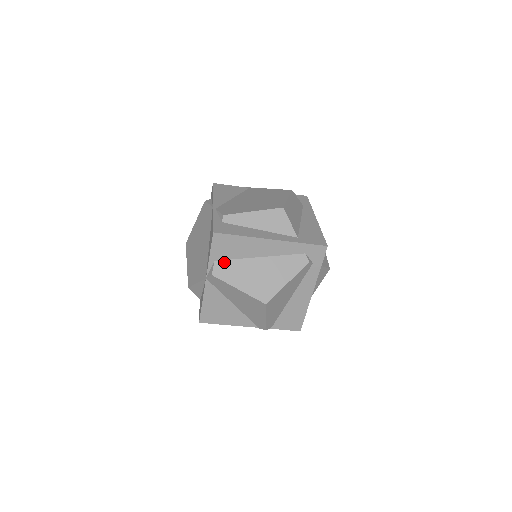
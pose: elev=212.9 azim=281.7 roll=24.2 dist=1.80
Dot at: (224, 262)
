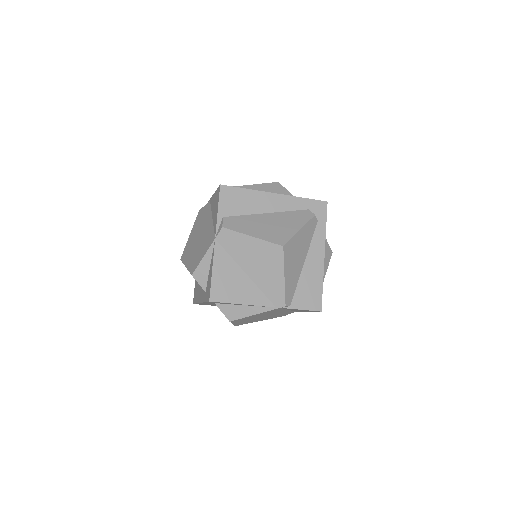
Dot at: (233, 218)
